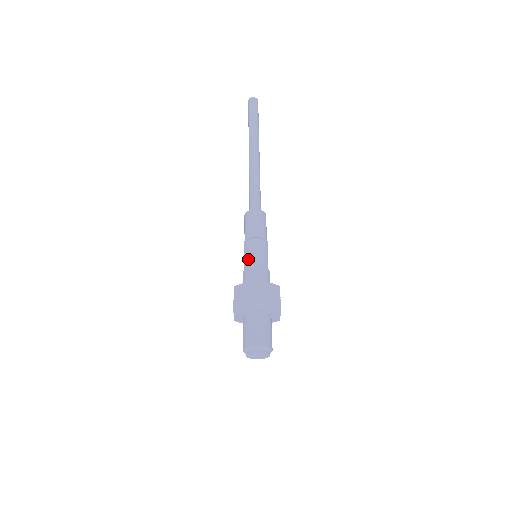
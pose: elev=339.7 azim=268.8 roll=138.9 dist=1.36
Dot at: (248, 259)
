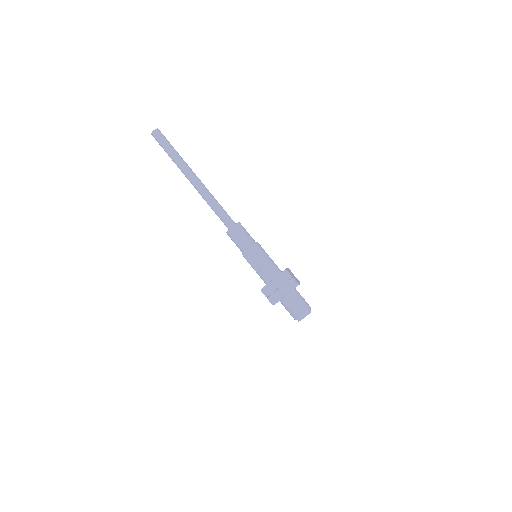
Dot at: (262, 259)
